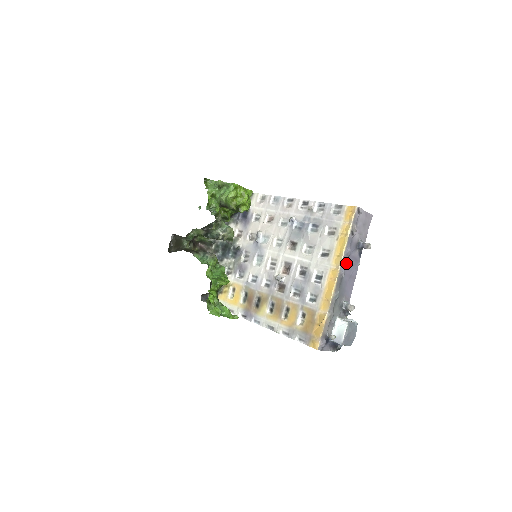
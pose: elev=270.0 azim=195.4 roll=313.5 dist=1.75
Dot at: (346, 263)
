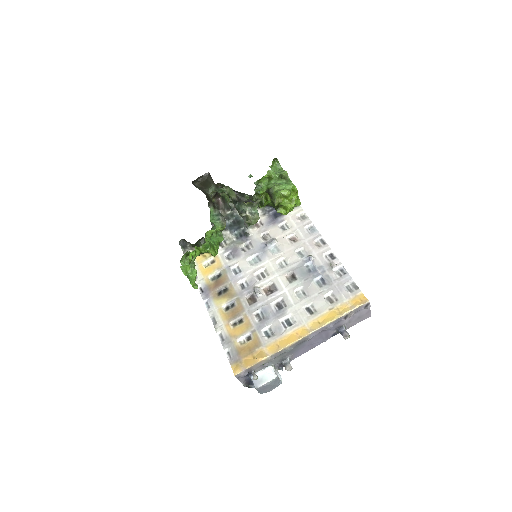
Dot at: (319, 333)
